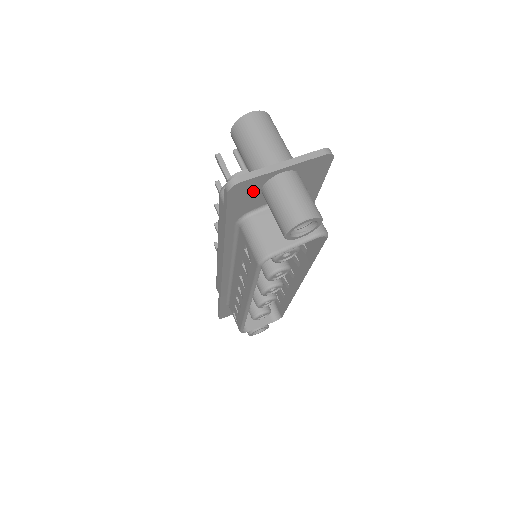
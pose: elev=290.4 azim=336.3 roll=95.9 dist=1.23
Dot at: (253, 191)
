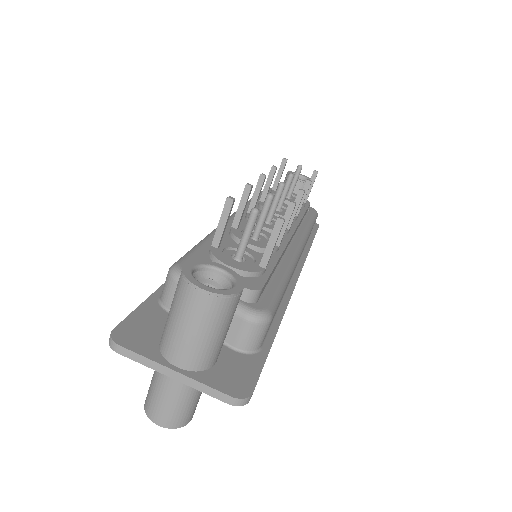
Dot at: occluded
